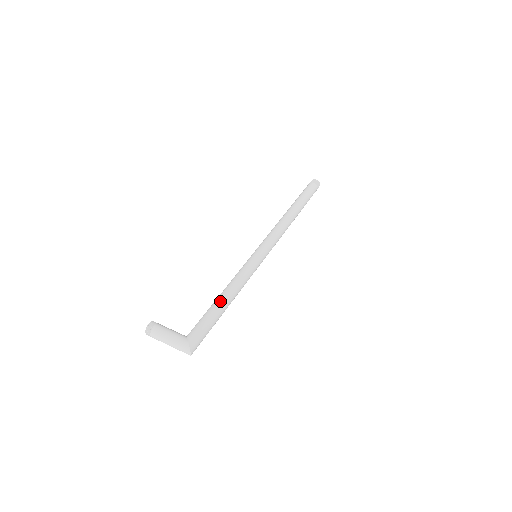
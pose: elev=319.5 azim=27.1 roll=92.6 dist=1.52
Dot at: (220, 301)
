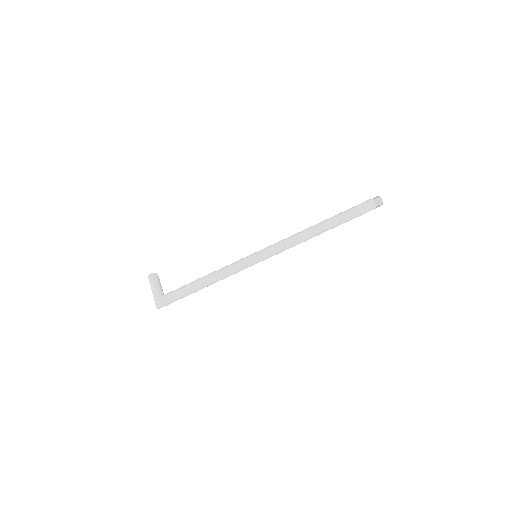
Dot at: (197, 283)
